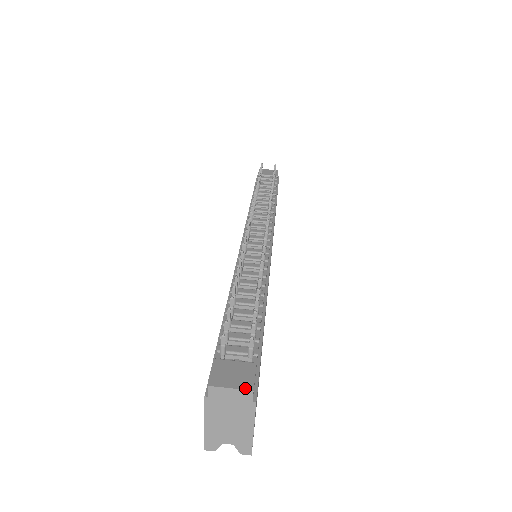
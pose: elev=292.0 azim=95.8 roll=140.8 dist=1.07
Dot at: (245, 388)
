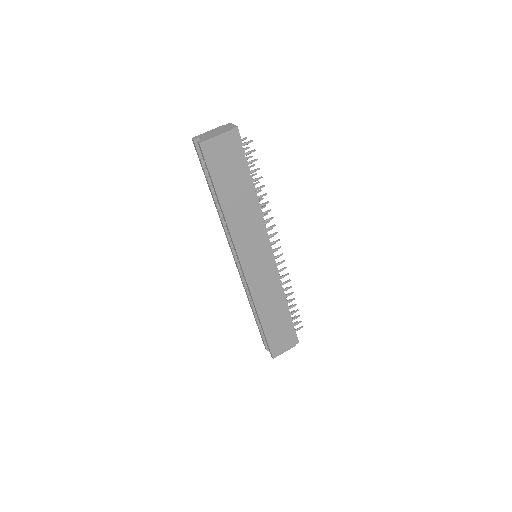
Dot at: (237, 126)
